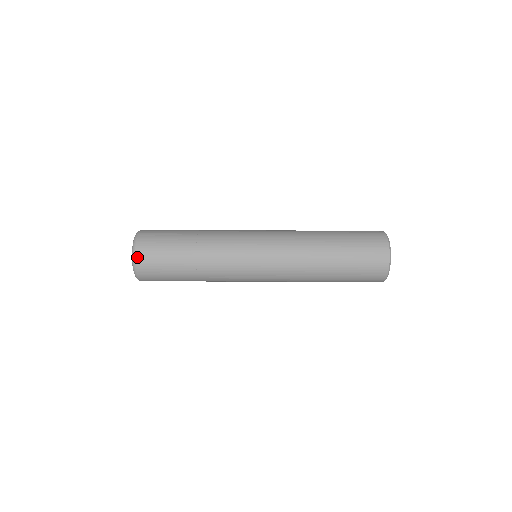
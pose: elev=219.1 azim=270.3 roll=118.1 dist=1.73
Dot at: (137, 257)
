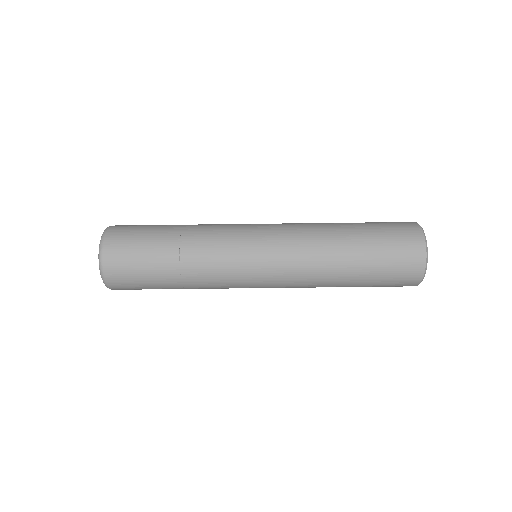
Dot at: (105, 252)
